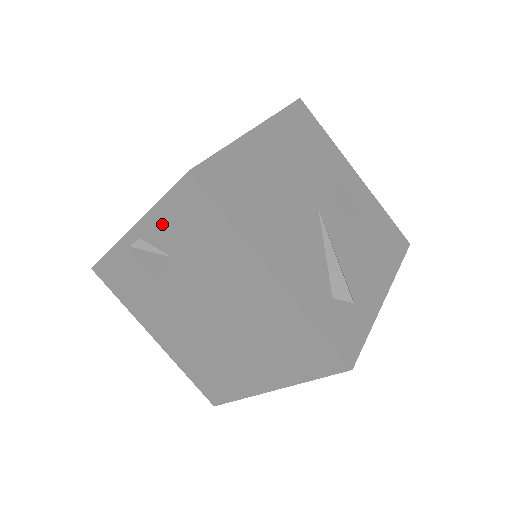
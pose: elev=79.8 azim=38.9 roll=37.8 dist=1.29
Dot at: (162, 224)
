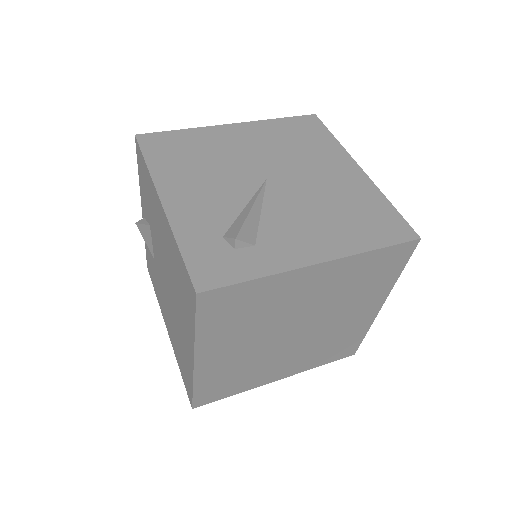
Dot at: (143, 195)
